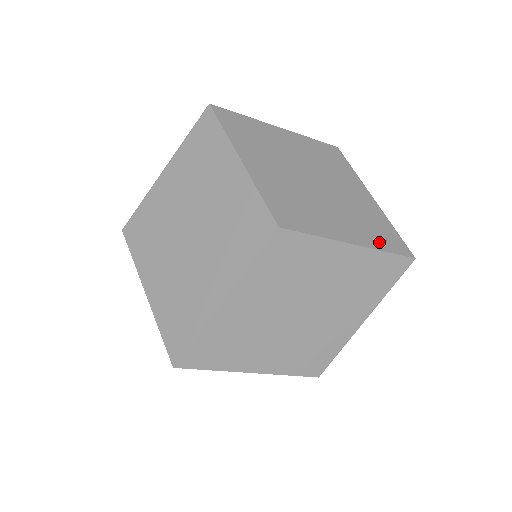
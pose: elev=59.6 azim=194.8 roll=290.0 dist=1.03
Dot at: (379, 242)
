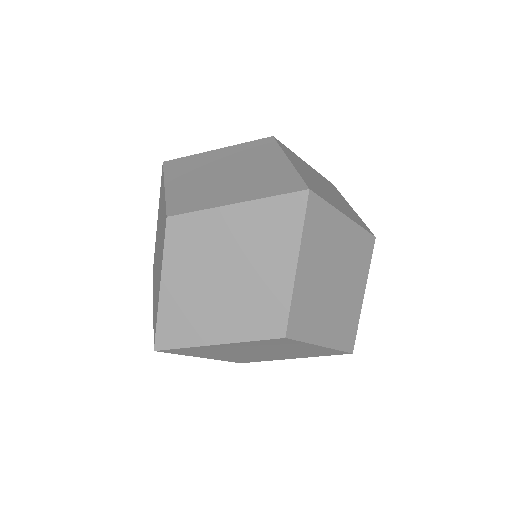
Dot at: (340, 342)
